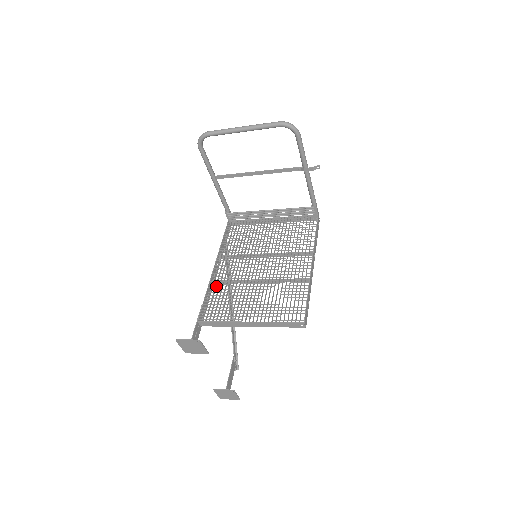
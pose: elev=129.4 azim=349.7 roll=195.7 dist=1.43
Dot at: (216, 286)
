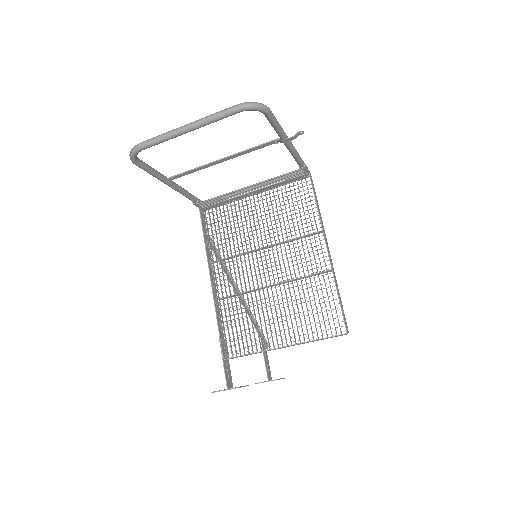
Dot at: (224, 306)
